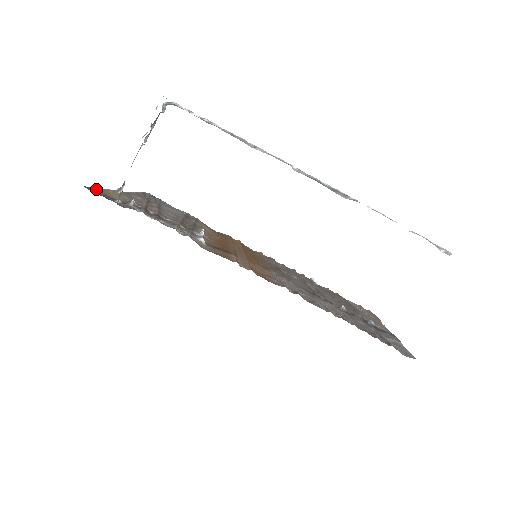
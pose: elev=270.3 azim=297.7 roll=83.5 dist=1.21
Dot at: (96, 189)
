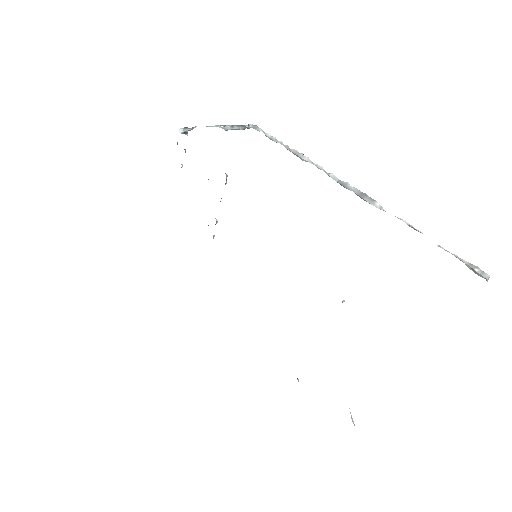
Dot at: occluded
